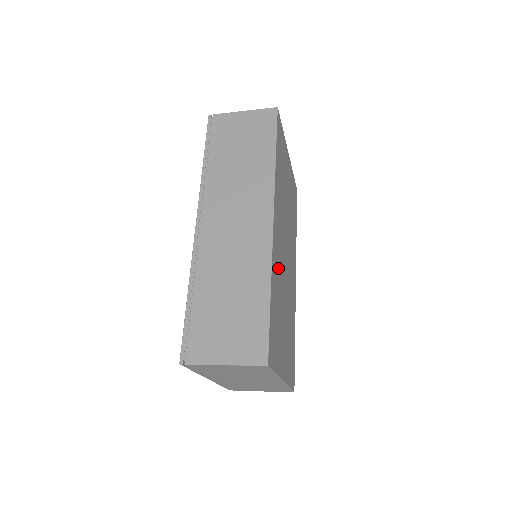
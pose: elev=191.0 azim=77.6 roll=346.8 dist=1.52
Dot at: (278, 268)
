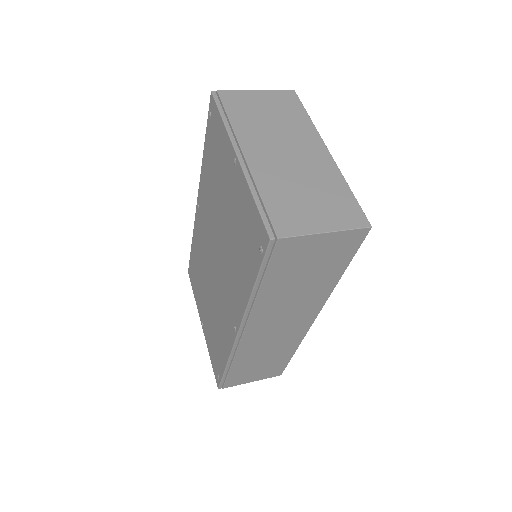
Dot at: occluded
